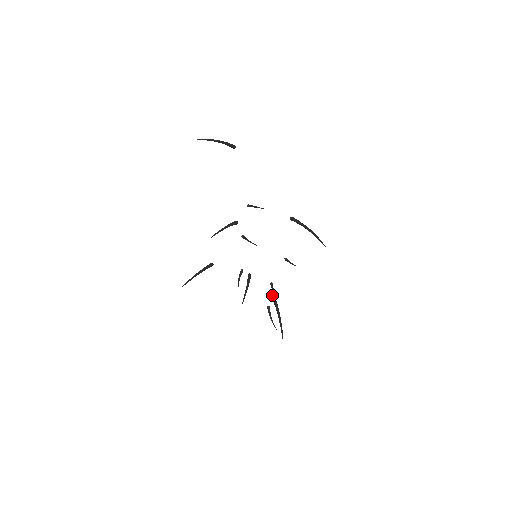
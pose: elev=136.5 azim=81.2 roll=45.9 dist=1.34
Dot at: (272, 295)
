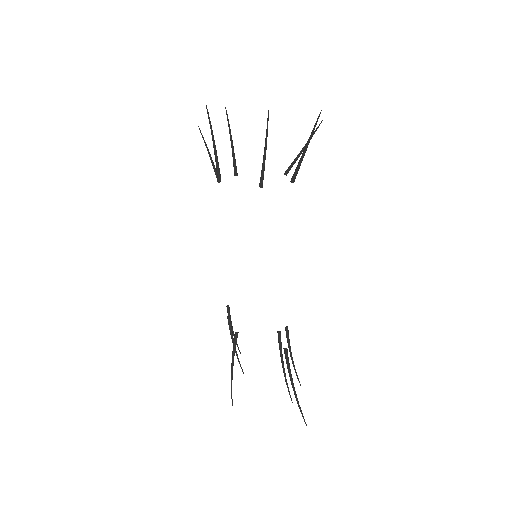
Dot at: (291, 179)
